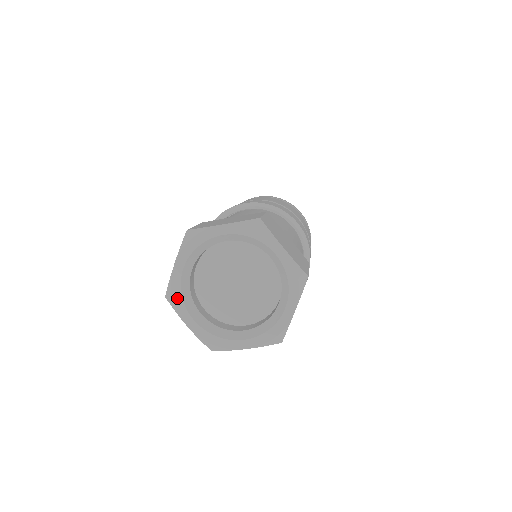
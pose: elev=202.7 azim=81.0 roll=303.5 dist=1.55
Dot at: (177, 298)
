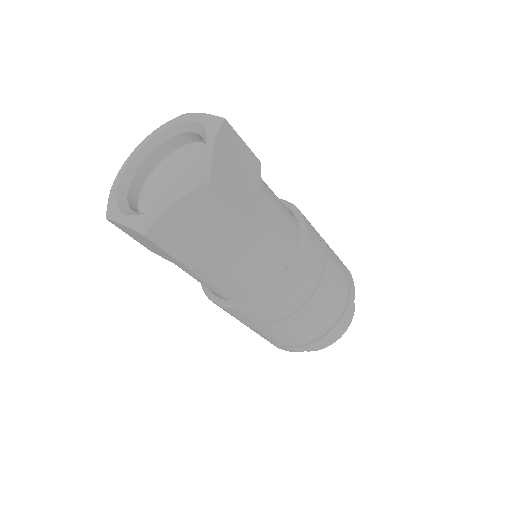
Dot at: (112, 207)
